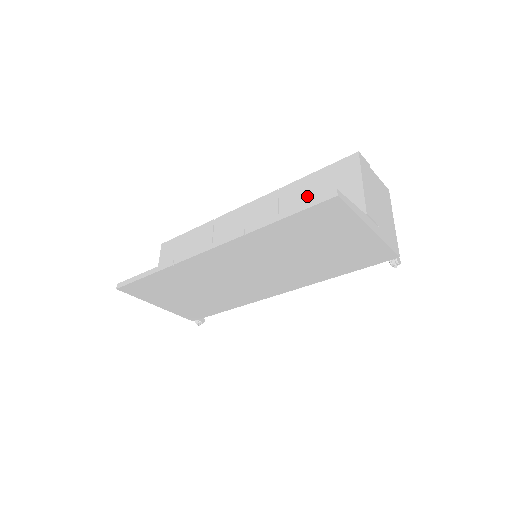
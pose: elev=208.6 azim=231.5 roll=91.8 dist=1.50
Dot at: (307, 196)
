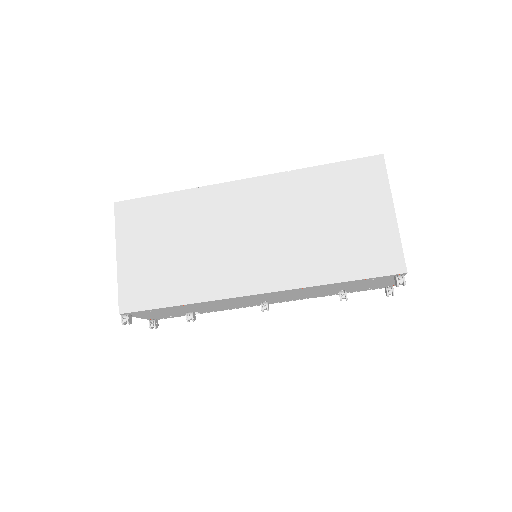
Dot at: occluded
